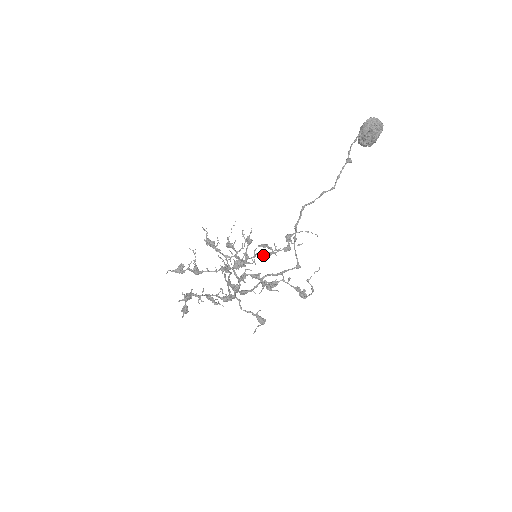
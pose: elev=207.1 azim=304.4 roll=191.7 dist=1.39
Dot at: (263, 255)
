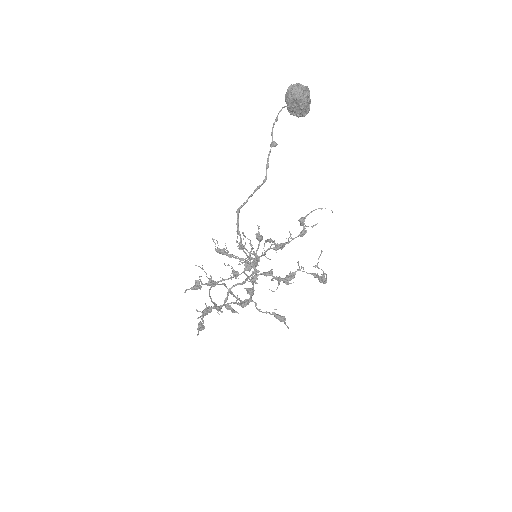
Dot at: (276, 248)
